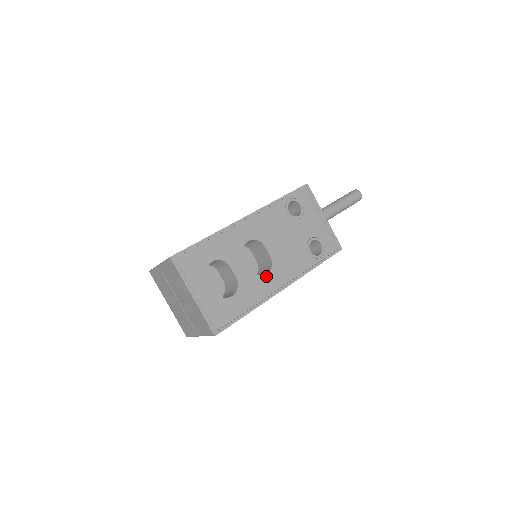
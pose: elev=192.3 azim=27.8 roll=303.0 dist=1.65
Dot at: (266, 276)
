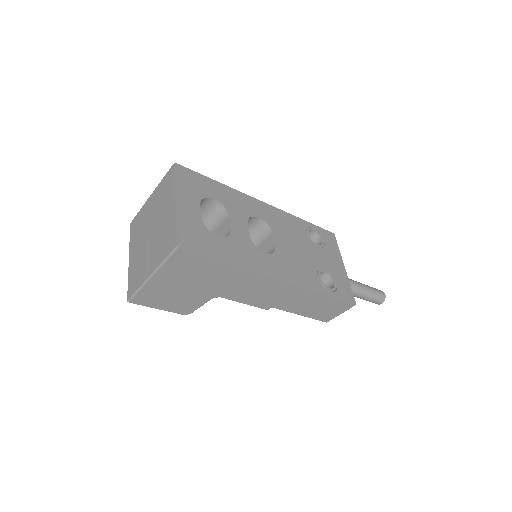
Dot at: (263, 254)
